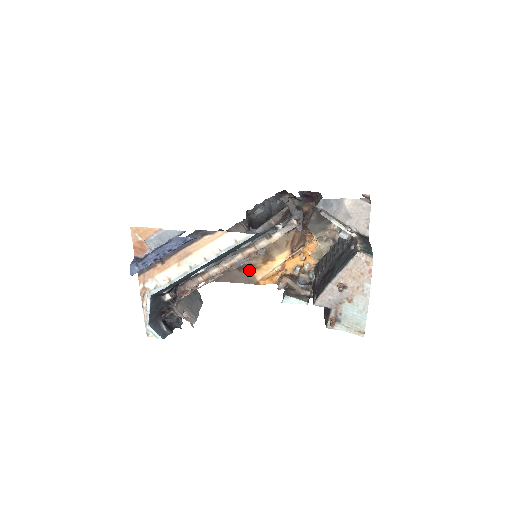
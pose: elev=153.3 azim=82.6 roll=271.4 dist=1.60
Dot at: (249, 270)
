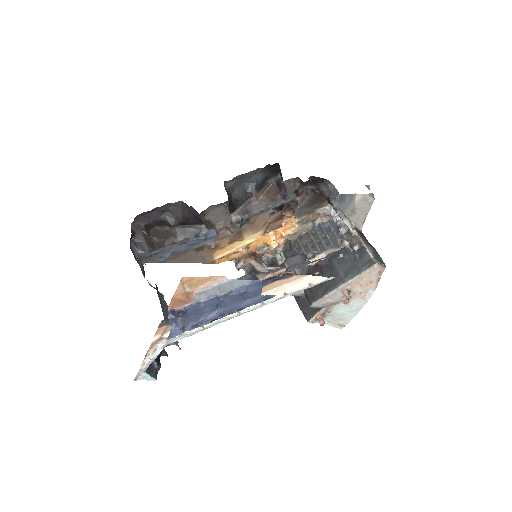
Dot at: (209, 250)
